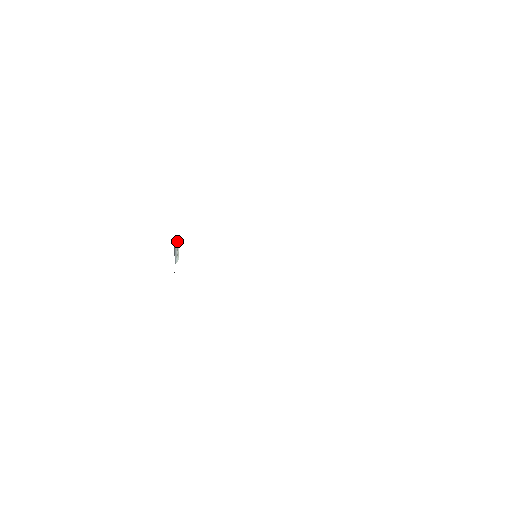
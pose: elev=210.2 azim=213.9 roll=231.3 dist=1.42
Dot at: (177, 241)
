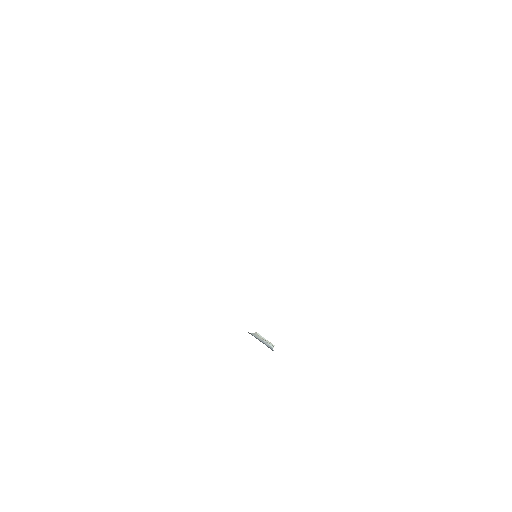
Dot at: (257, 335)
